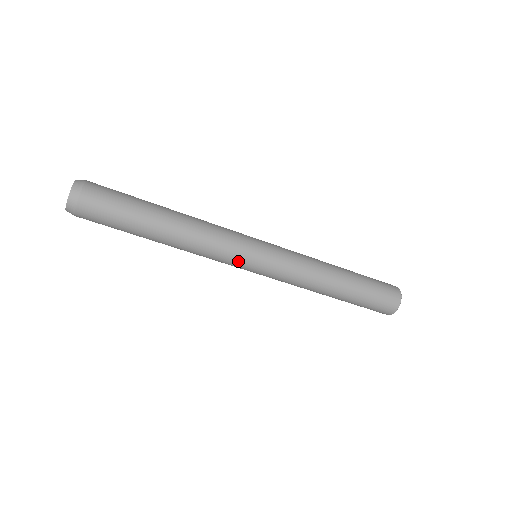
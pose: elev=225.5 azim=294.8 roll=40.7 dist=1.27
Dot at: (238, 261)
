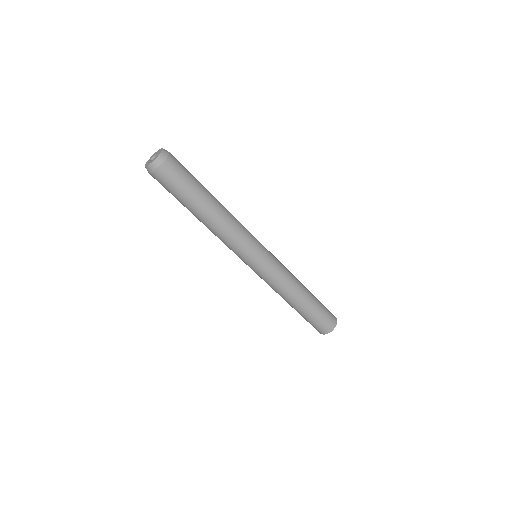
Dot at: (242, 256)
